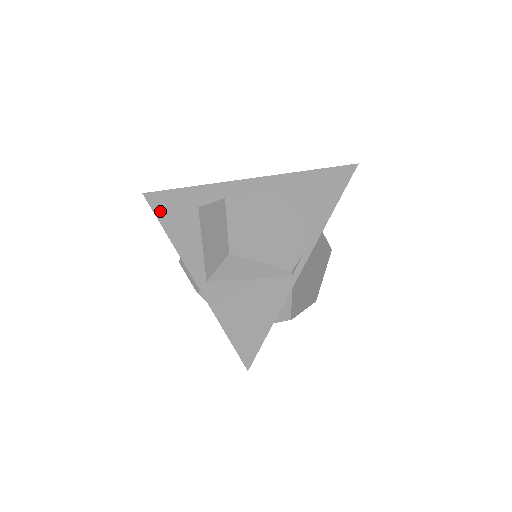
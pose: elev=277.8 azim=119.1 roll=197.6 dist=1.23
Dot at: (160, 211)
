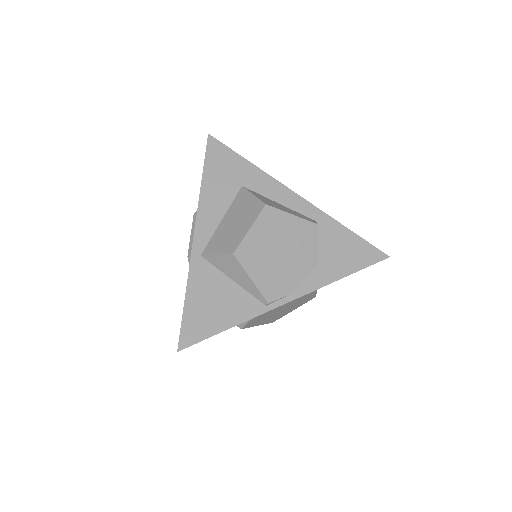
Dot at: (210, 163)
